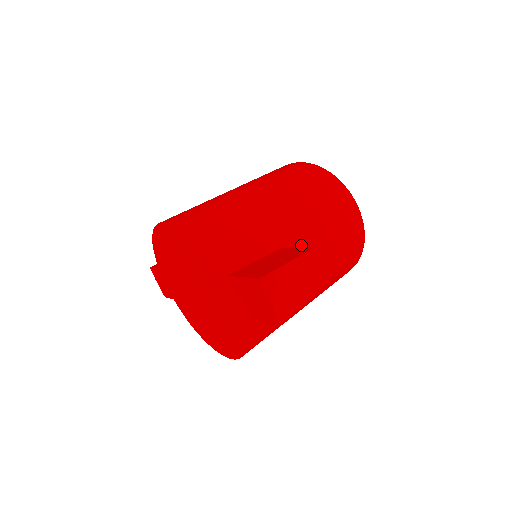
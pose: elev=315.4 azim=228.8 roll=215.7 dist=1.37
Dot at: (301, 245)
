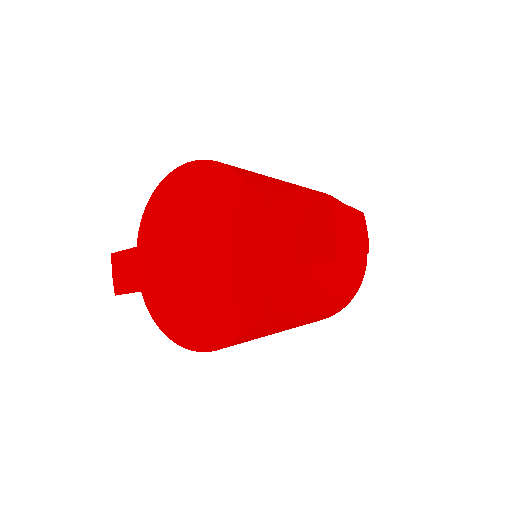
Dot at: occluded
